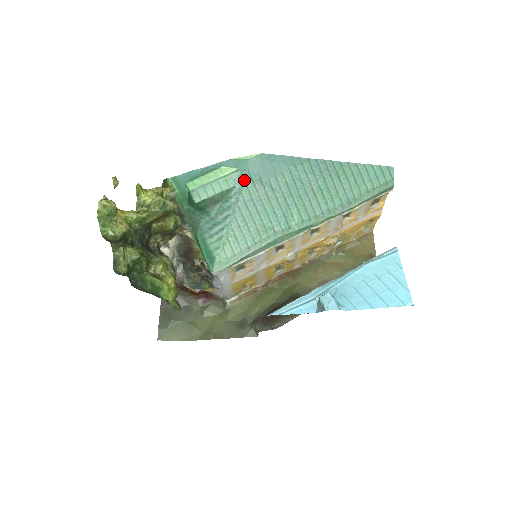
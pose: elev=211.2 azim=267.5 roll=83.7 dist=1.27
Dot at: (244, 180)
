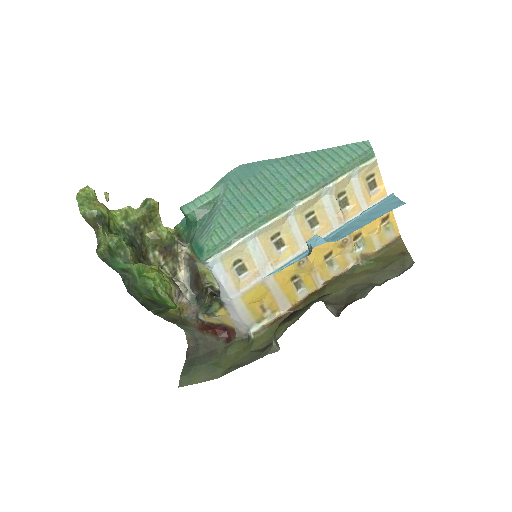
Dot at: (226, 186)
